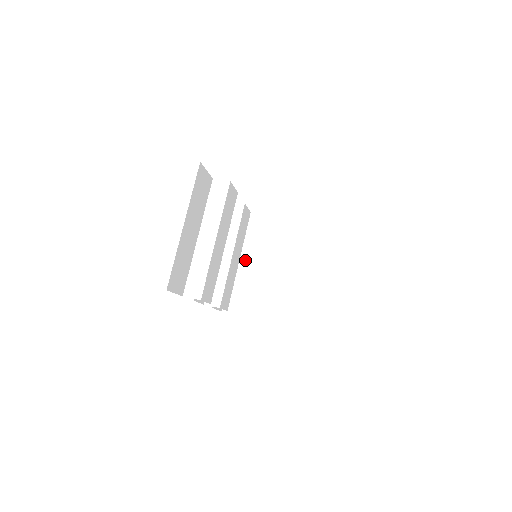
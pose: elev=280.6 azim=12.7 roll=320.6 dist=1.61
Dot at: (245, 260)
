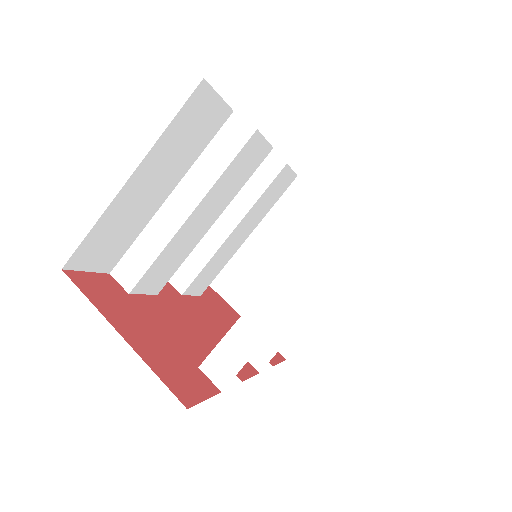
Dot at: (266, 232)
